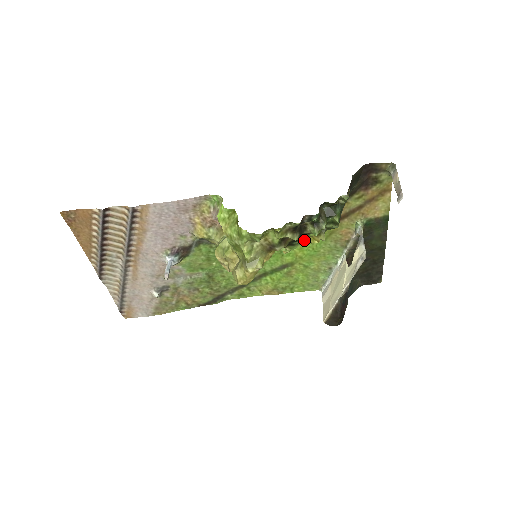
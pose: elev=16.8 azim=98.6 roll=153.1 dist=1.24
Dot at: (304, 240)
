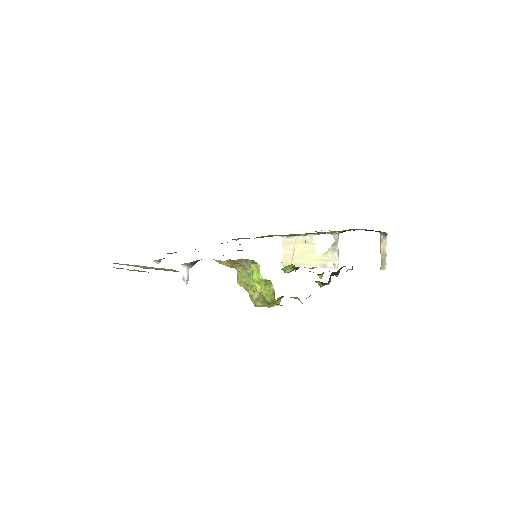
Dot at: occluded
